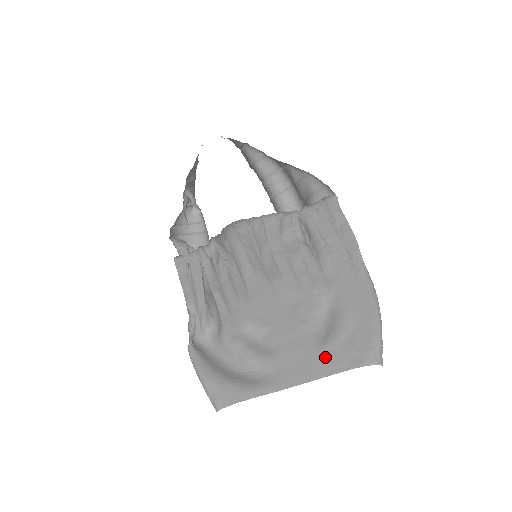
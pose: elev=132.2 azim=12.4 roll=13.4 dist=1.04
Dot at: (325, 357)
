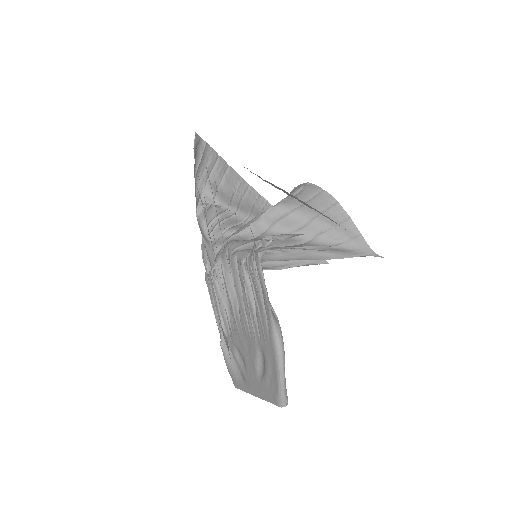
Dot at: (262, 388)
